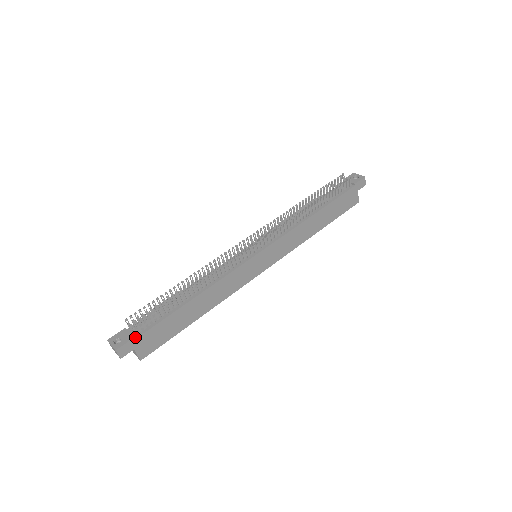
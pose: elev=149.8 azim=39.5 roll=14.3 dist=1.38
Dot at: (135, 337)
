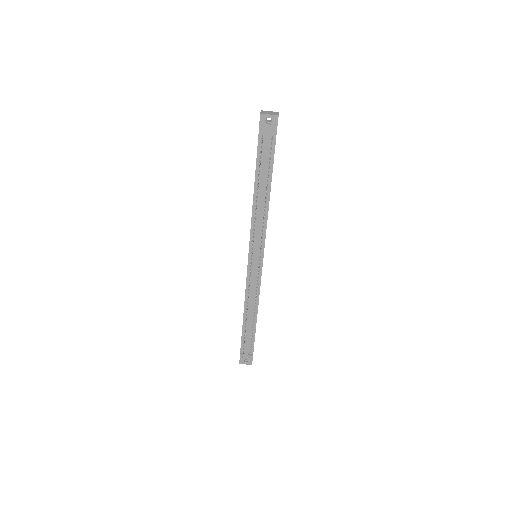
Dot at: (252, 353)
